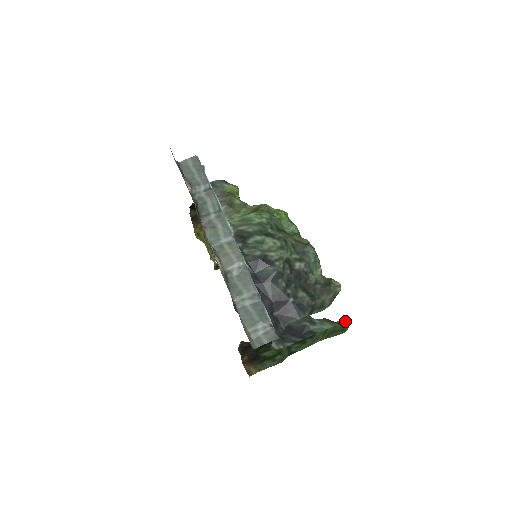
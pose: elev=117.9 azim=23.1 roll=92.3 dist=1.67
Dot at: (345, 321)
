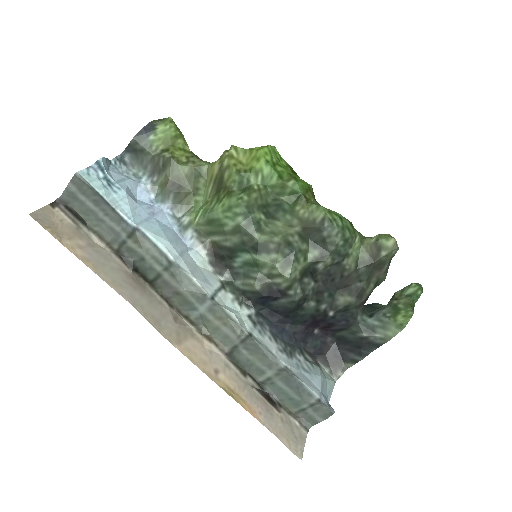
Dot at: (416, 286)
